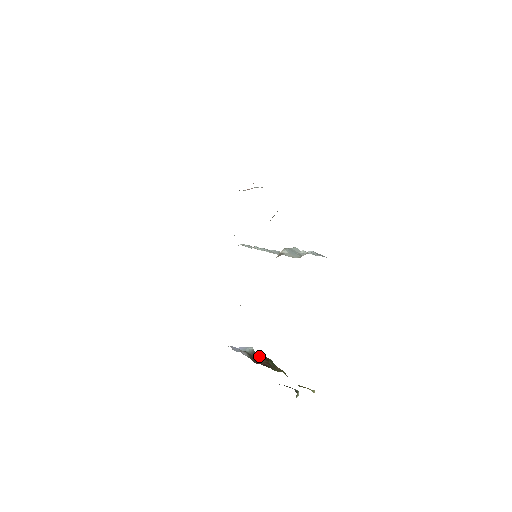
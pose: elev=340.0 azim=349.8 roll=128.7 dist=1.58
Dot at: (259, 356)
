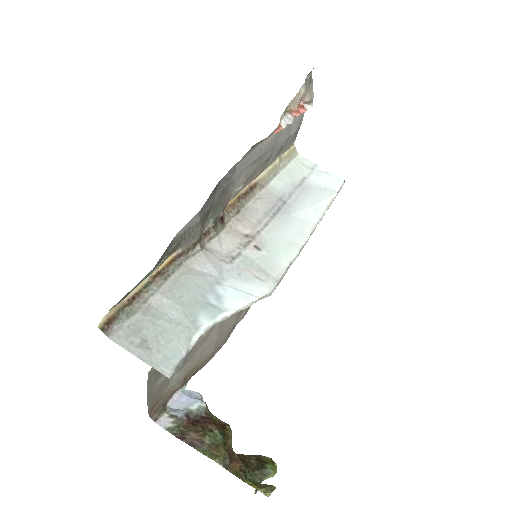
Dot at: (202, 421)
